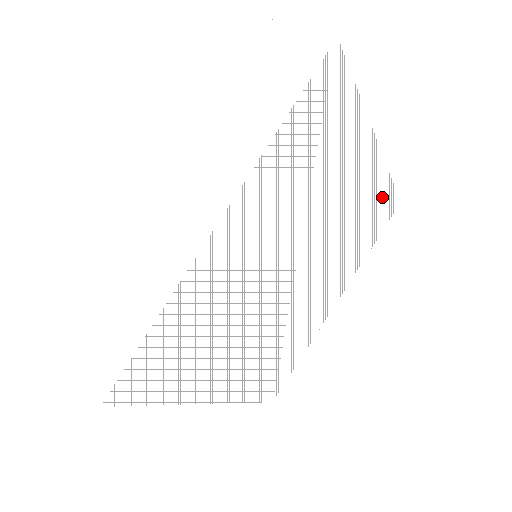
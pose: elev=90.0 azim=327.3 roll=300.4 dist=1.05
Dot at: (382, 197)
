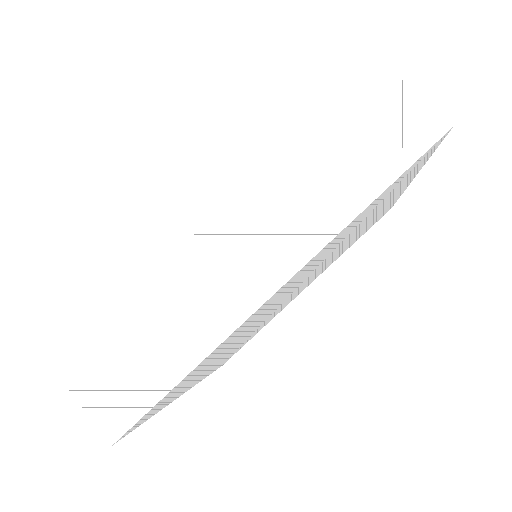
Dot at: (384, 212)
